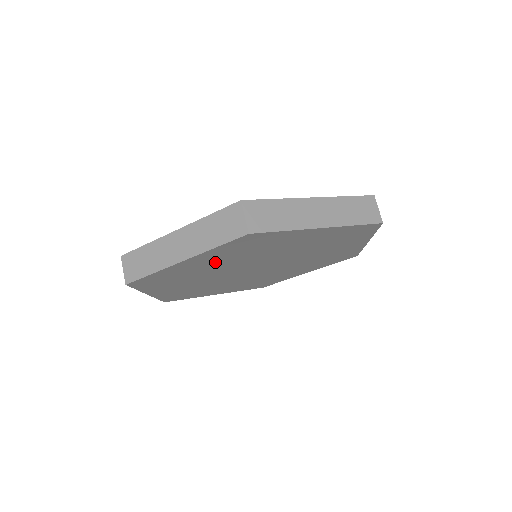
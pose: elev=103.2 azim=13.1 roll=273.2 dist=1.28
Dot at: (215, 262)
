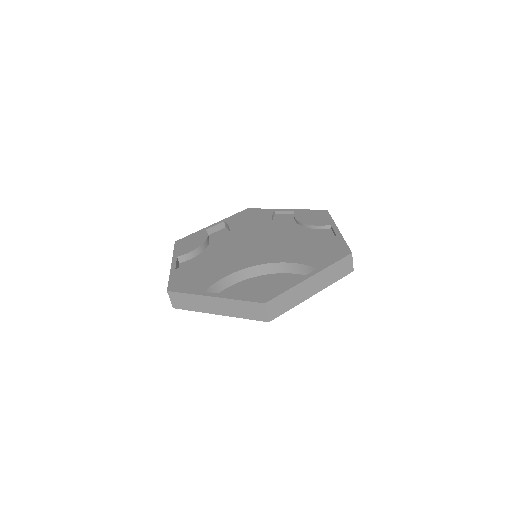
Dot at: occluded
